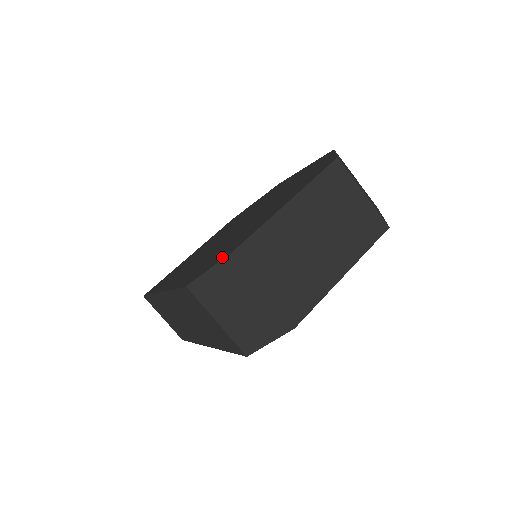
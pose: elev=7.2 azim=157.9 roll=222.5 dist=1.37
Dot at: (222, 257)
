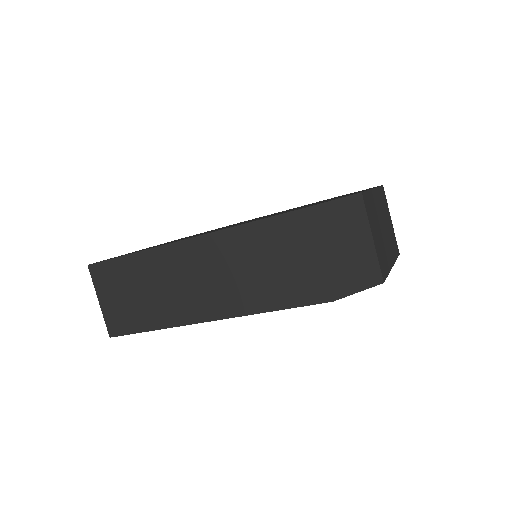
Dot at: occluded
